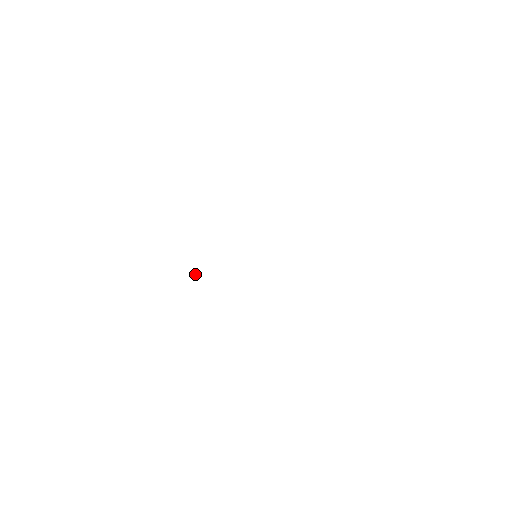
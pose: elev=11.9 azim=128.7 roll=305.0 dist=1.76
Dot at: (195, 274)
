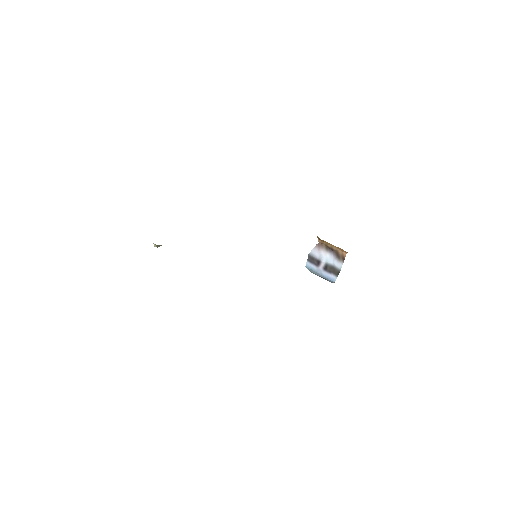
Dot at: occluded
